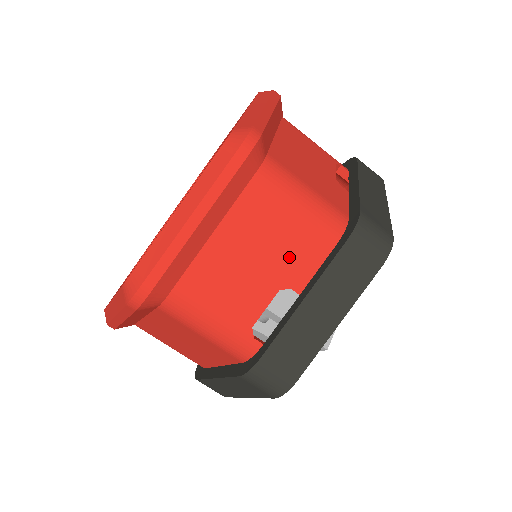
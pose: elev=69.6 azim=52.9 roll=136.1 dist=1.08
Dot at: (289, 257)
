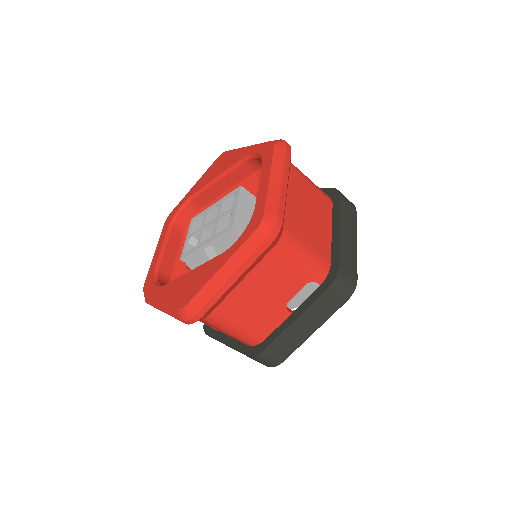
Dot at: (223, 332)
